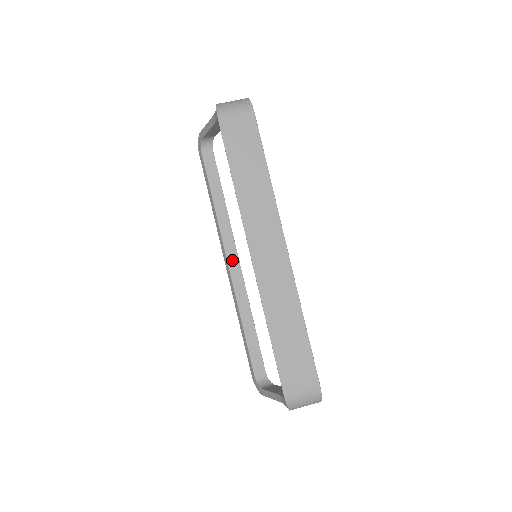
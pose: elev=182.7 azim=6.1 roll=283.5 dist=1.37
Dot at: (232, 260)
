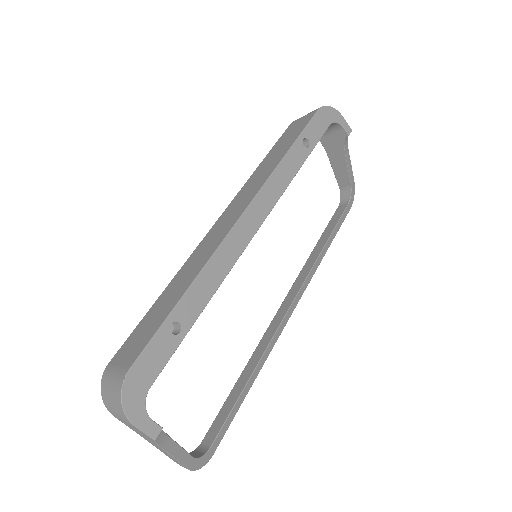
Dot at: (286, 303)
